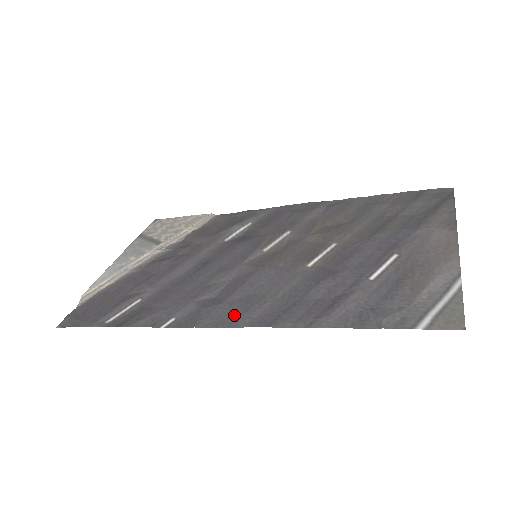
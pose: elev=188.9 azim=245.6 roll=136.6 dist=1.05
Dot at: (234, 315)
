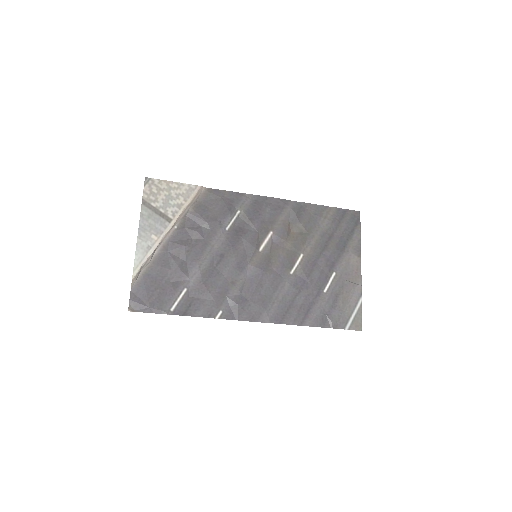
Dot at: (259, 312)
